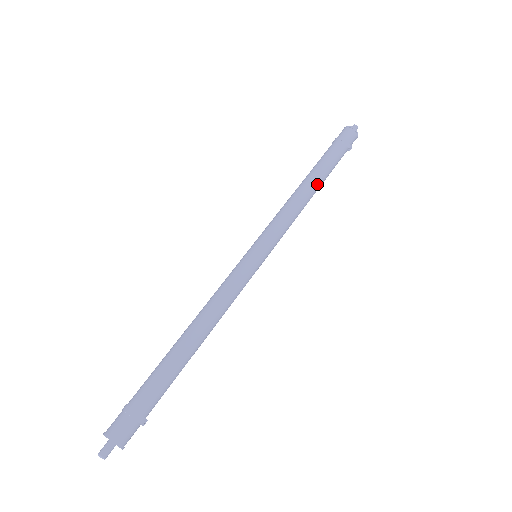
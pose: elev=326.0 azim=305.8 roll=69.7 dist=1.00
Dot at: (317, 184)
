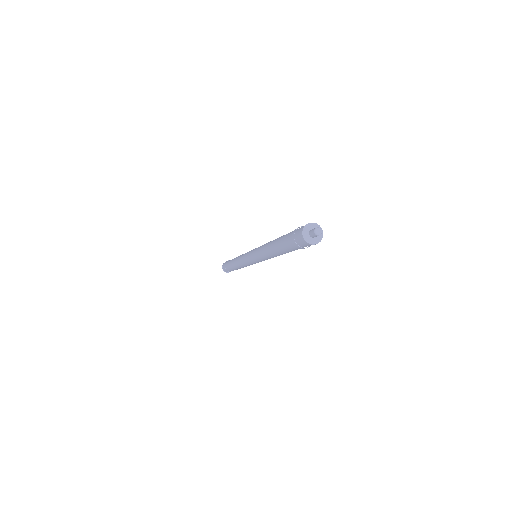
Dot at: occluded
